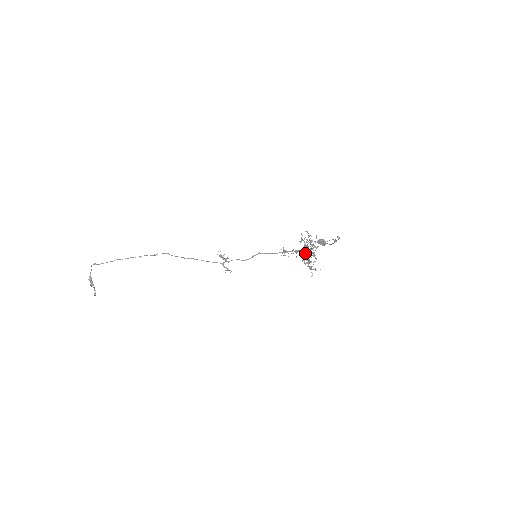
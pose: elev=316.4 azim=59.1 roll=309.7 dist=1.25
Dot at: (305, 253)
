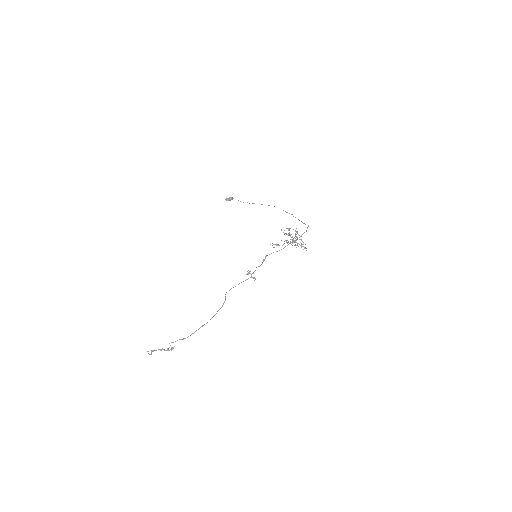
Dot at: occluded
